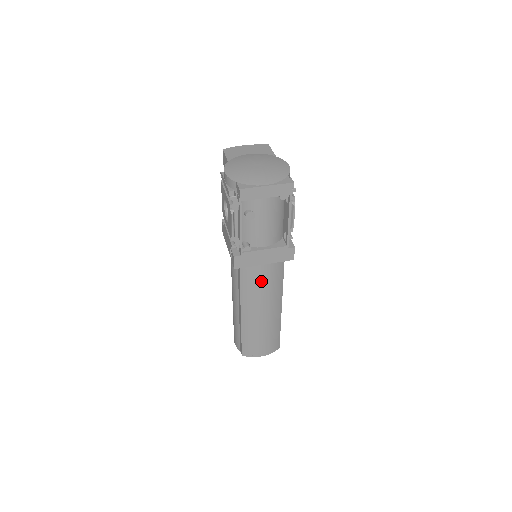
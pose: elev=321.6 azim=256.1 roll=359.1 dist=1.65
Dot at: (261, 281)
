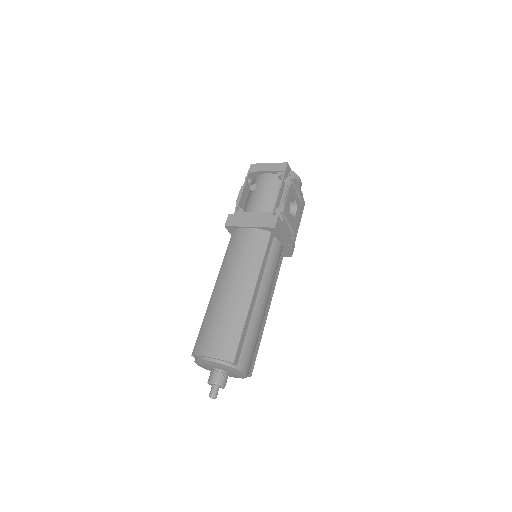
Dot at: (241, 246)
